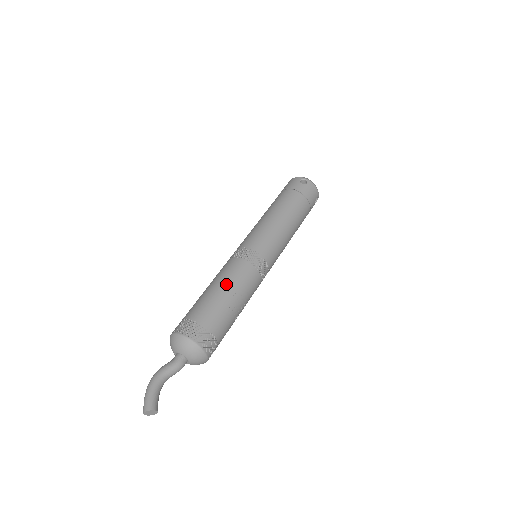
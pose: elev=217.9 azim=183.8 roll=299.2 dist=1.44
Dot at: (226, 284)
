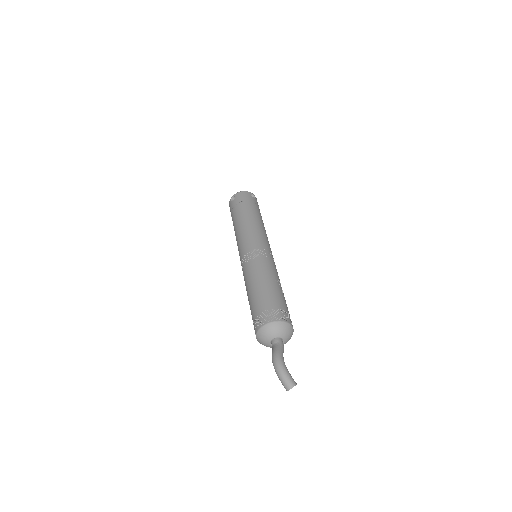
Dot at: (276, 279)
